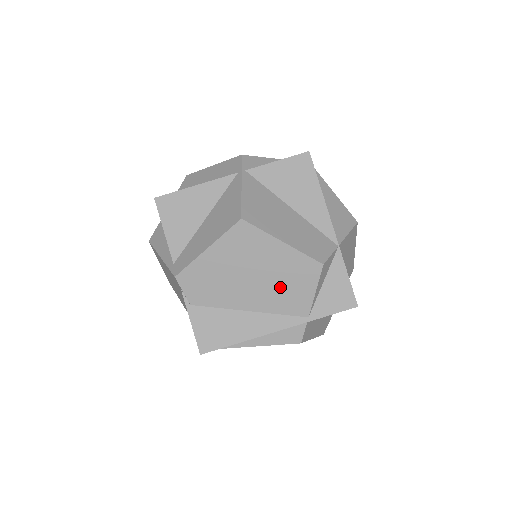
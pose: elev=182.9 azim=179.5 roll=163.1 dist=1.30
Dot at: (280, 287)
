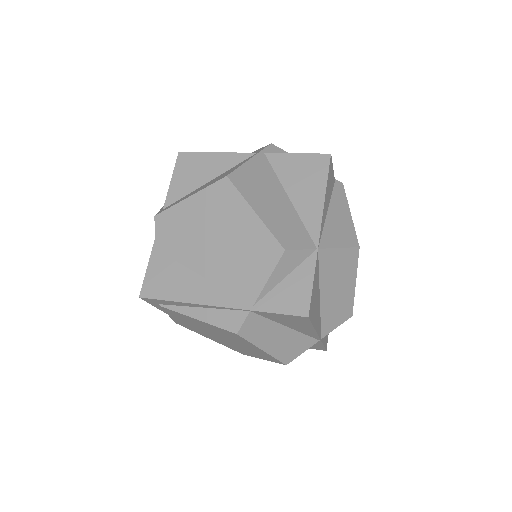
Dot at: (237, 260)
